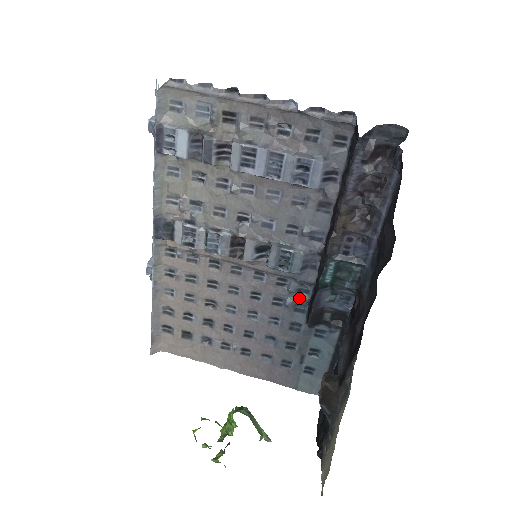
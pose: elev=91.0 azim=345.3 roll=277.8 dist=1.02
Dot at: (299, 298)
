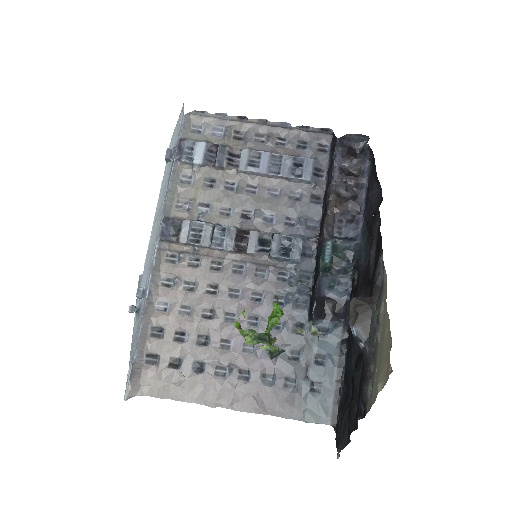
Dot at: (300, 289)
